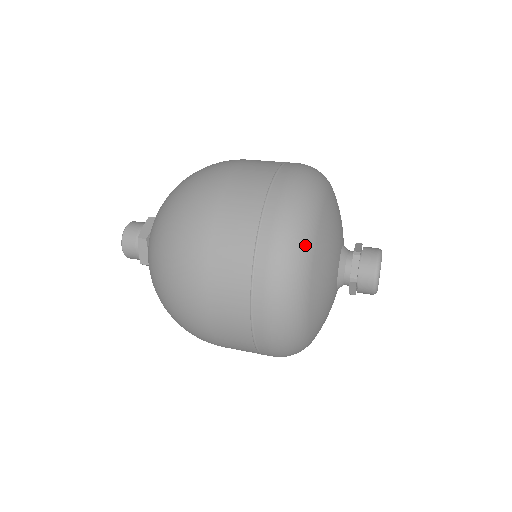
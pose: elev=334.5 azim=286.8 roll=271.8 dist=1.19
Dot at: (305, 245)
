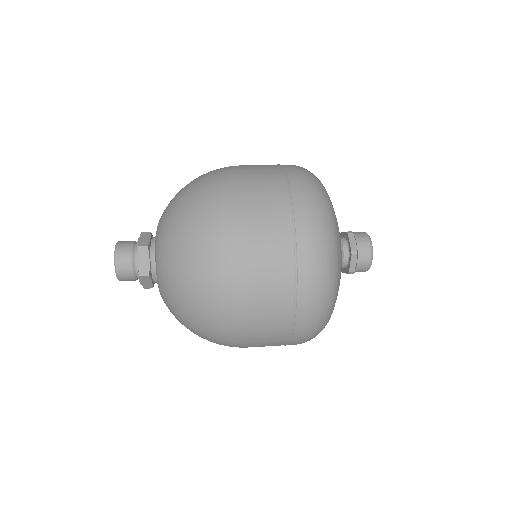
Dot at: (328, 204)
